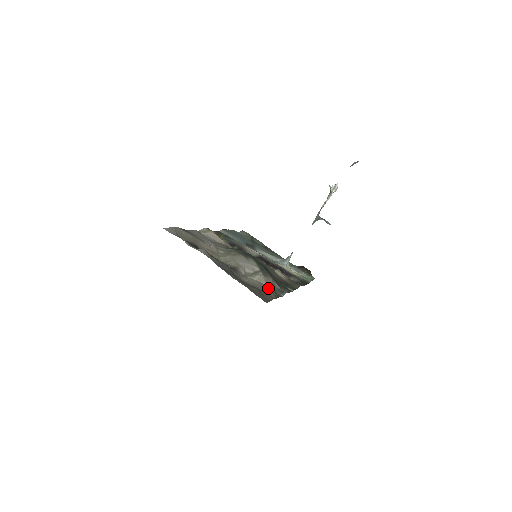
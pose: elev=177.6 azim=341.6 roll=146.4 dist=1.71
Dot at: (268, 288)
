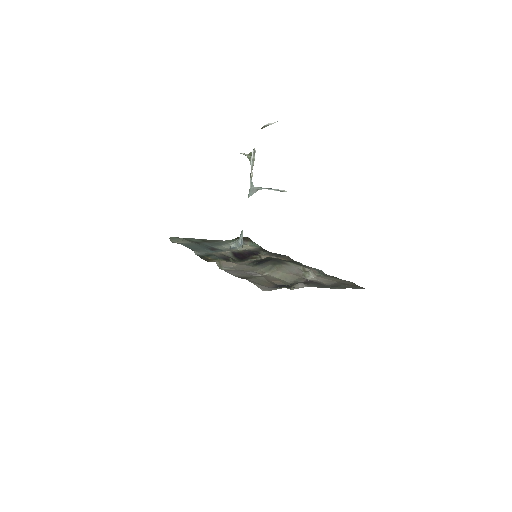
Dot at: (324, 276)
